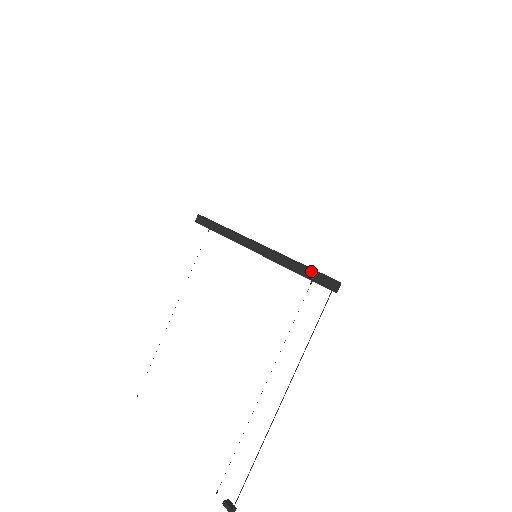
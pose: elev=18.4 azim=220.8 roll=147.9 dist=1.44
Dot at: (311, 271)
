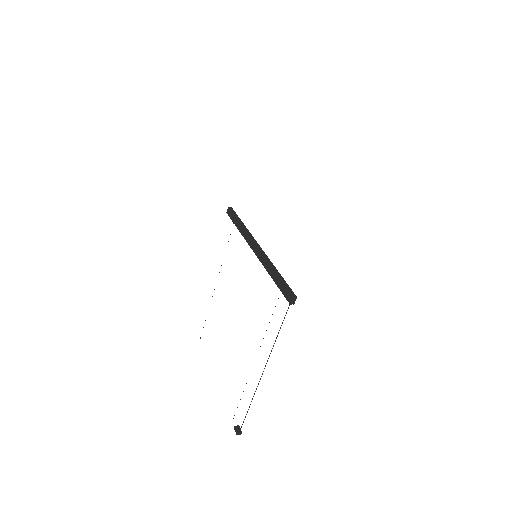
Dot at: (280, 282)
